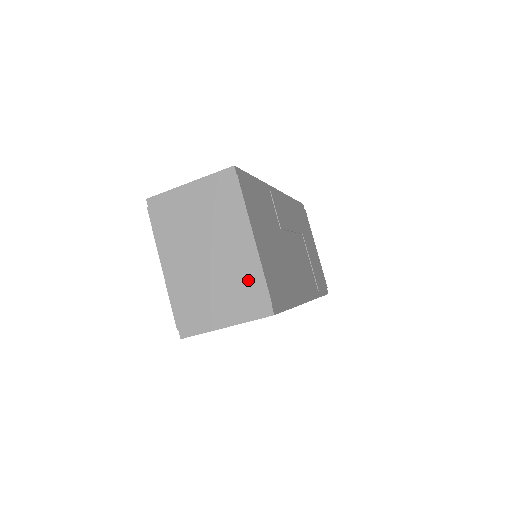
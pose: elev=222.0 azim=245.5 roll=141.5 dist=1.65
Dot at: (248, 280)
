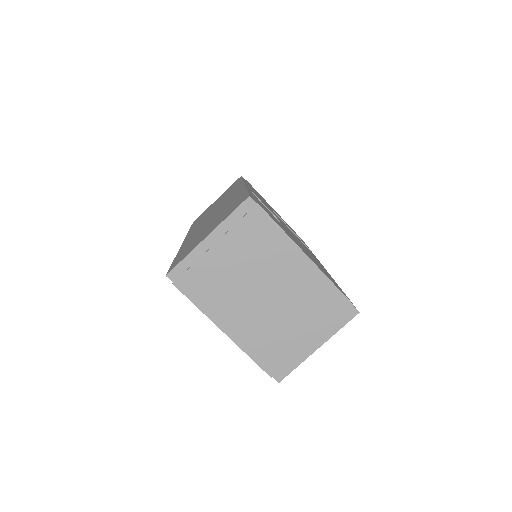
Dot at: (320, 296)
